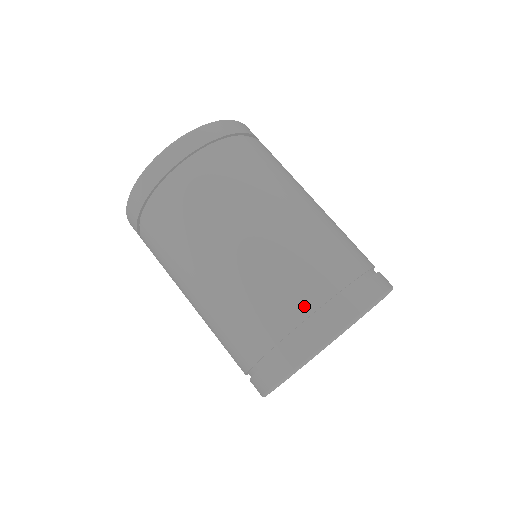
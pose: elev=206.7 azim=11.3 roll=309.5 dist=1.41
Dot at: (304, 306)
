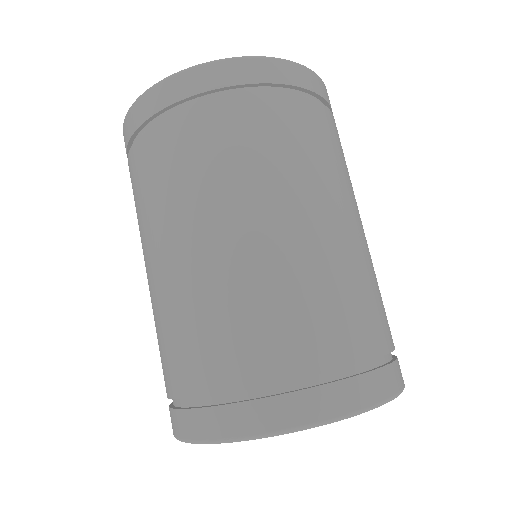
Dot at: (168, 385)
